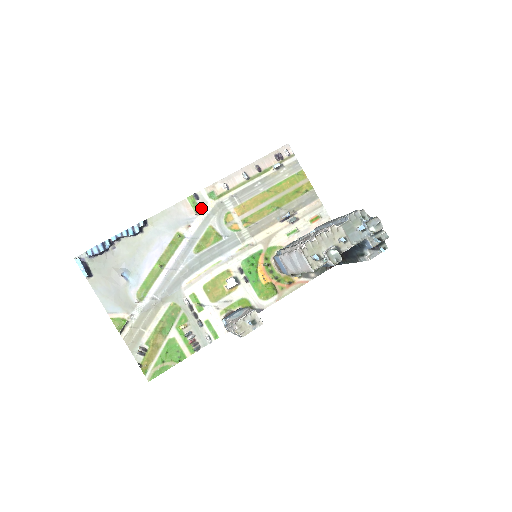
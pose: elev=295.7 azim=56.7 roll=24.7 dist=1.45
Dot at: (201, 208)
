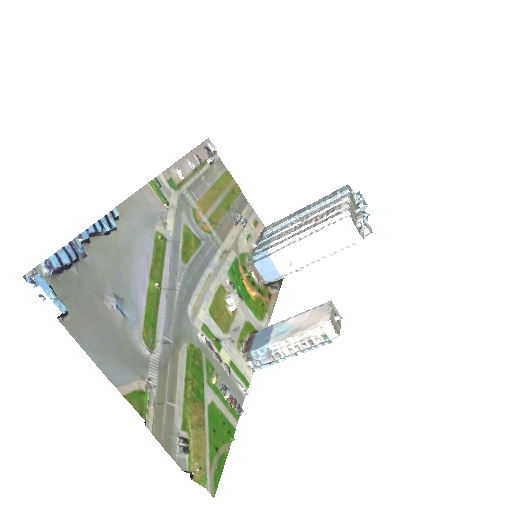
Dot at: (167, 199)
